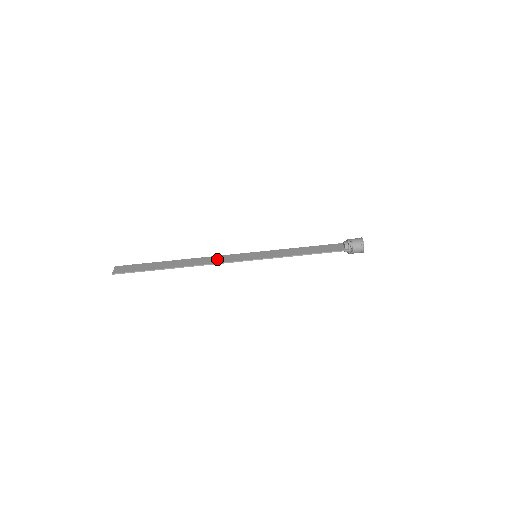
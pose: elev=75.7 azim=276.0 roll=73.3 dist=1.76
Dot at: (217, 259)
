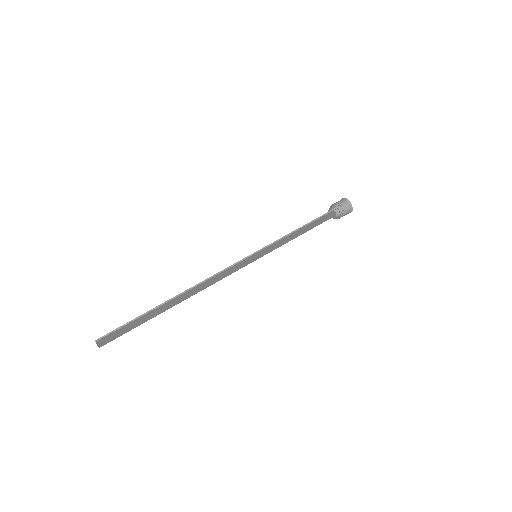
Dot at: (217, 276)
